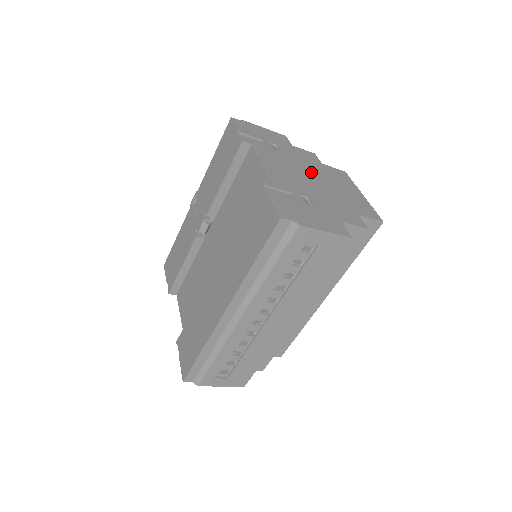
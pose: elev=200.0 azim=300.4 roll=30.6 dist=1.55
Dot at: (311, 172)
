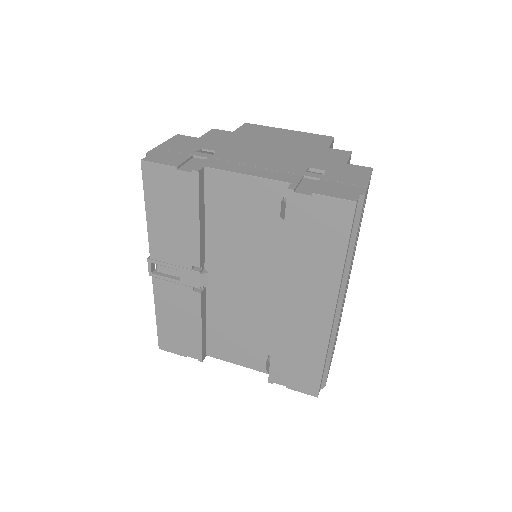
Dot at: (255, 146)
